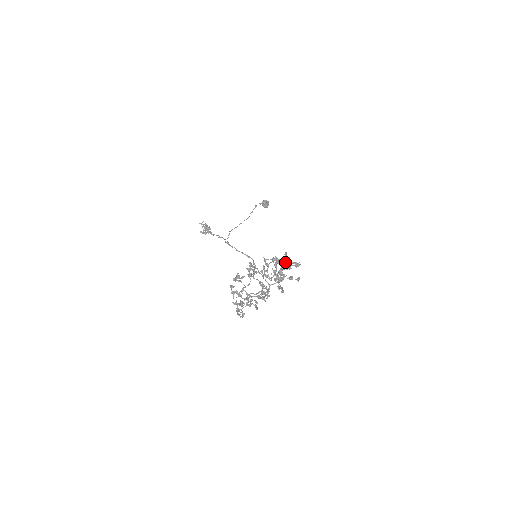
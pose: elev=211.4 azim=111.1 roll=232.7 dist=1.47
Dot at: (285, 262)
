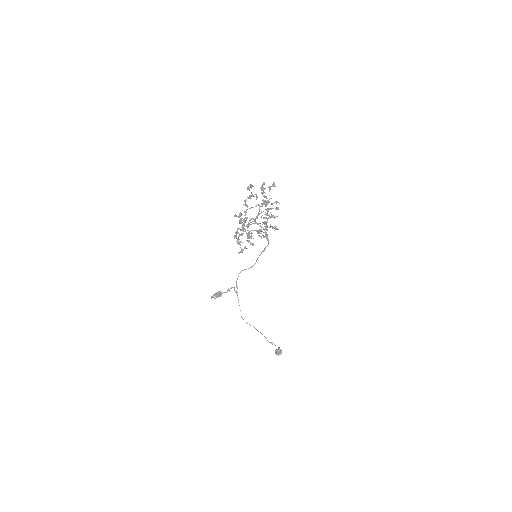
Dot at: (270, 216)
